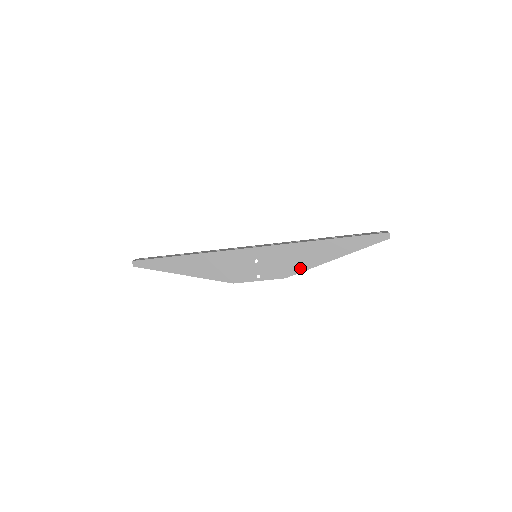
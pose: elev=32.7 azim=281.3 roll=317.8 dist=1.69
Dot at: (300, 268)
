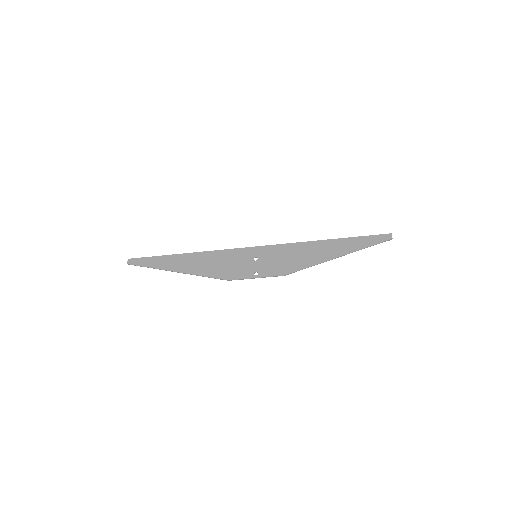
Dot at: (301, 265)
